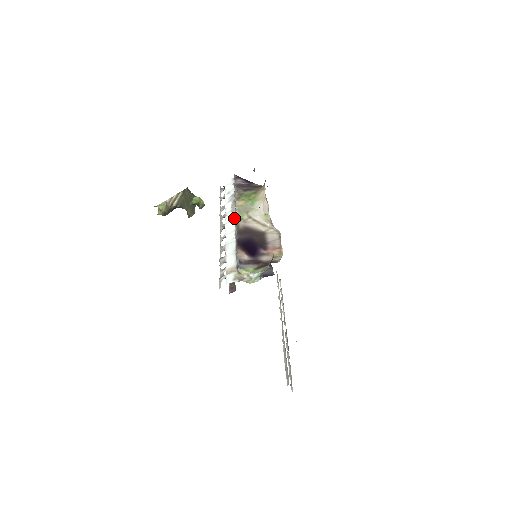
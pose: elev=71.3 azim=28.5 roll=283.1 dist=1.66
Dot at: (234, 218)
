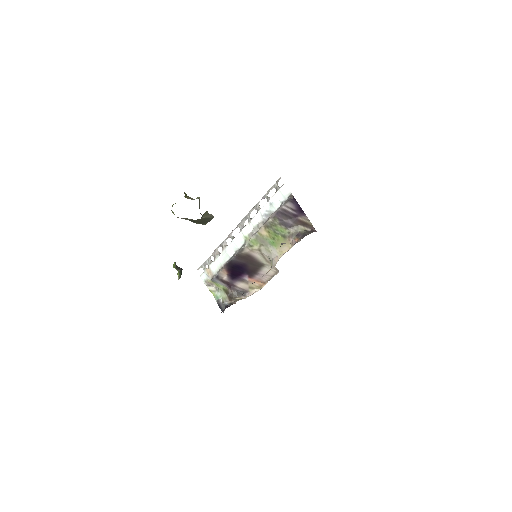
Dot at: (248, 238)
